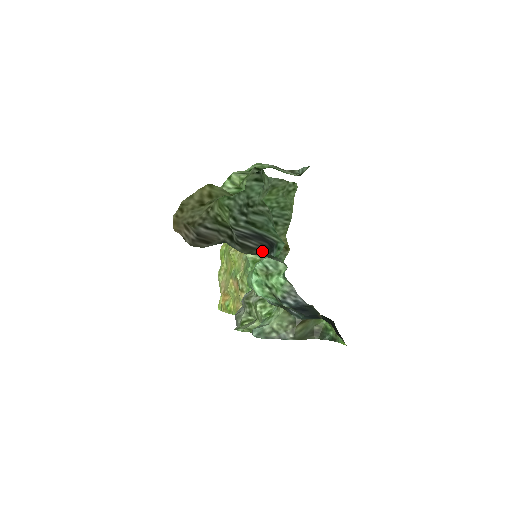
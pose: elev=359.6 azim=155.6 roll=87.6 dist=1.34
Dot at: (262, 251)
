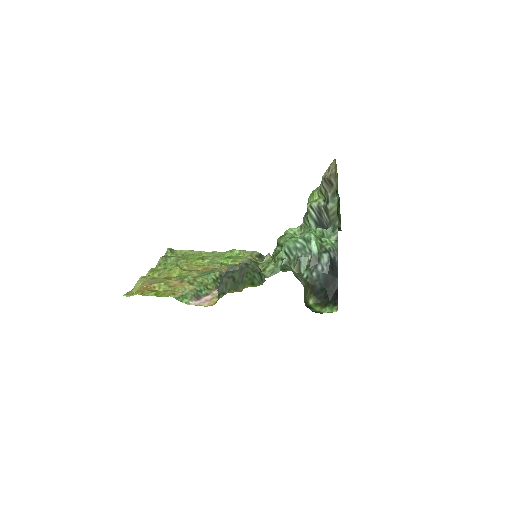
Dot at: (330, 223)
